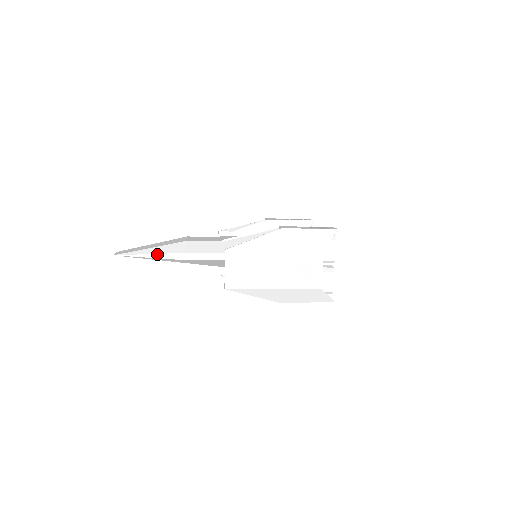
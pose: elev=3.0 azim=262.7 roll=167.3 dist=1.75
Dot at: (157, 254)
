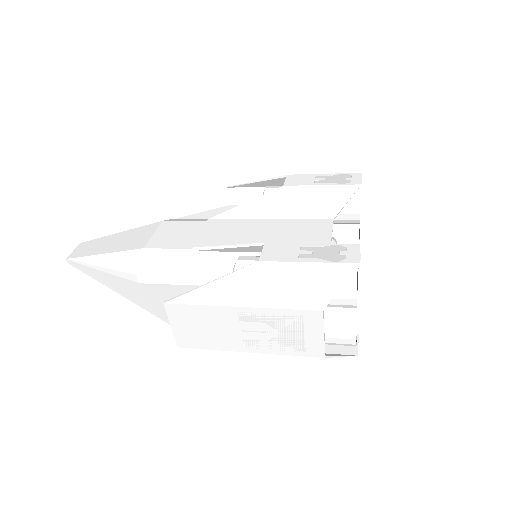
Dot at: (107, 269)
